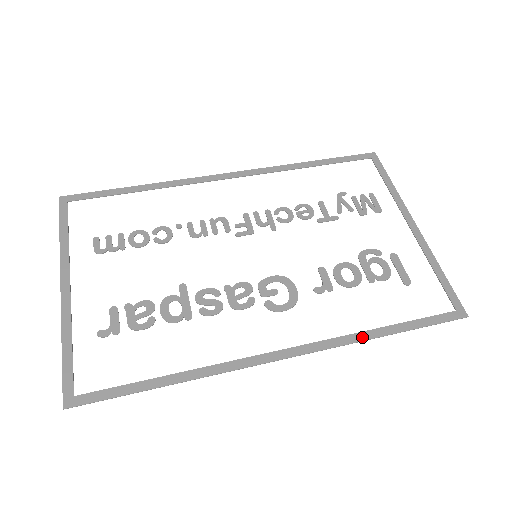
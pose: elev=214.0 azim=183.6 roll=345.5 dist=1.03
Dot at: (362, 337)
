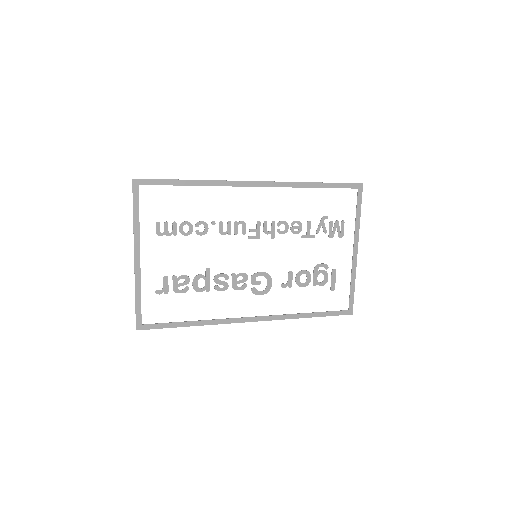
Dot at: (295, 317)
